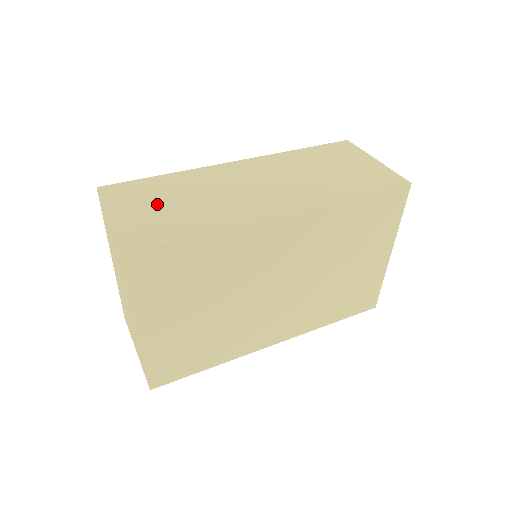
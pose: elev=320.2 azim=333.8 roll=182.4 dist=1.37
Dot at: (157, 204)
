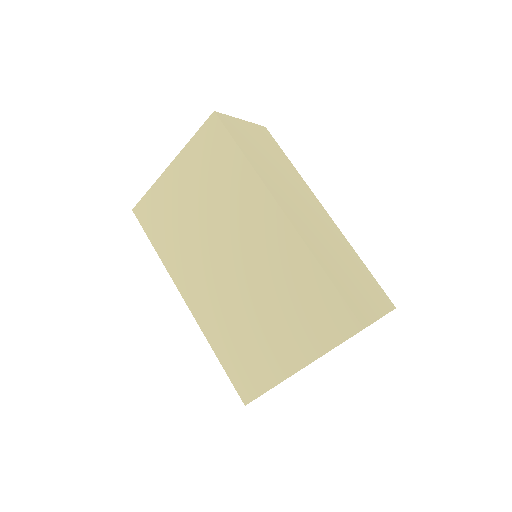
Dot at: (263, 146)
